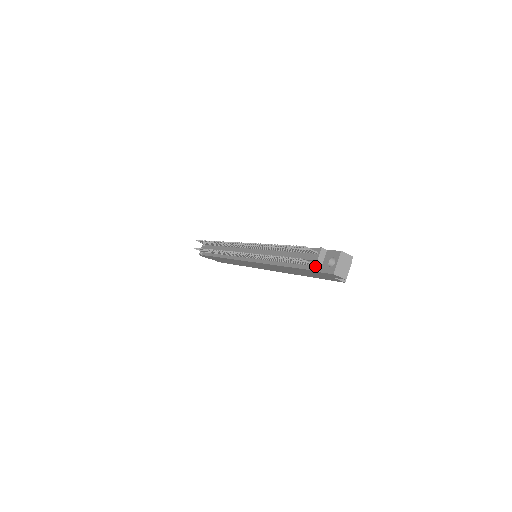
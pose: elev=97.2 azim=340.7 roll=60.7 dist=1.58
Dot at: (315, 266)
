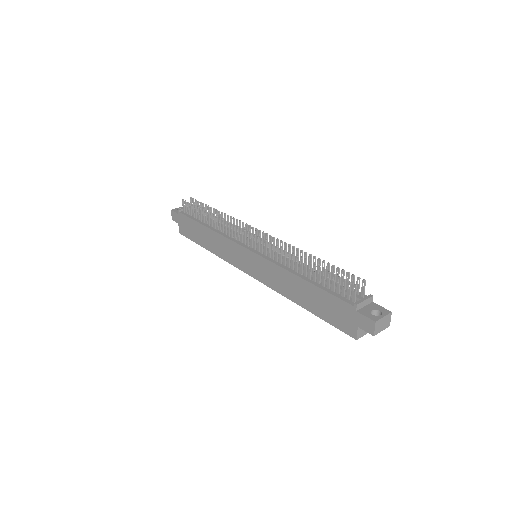
Dot at: (359, 303)
